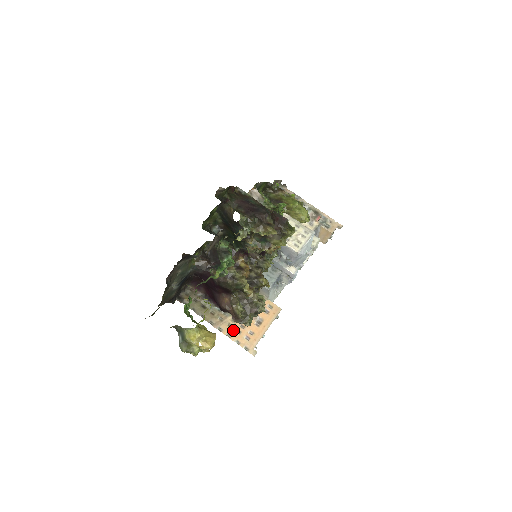
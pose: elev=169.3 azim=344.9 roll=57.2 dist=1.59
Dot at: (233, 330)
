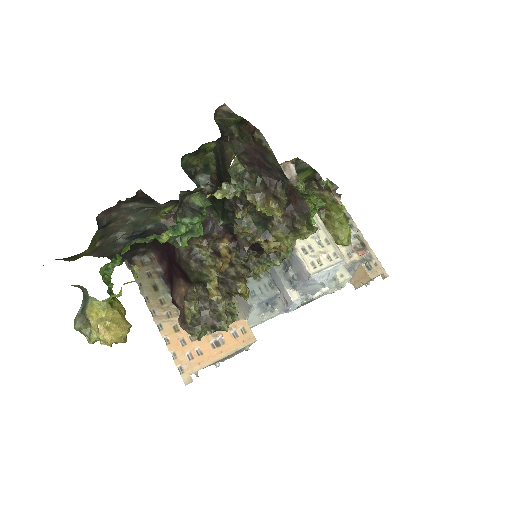
Dot at: (177, 336)
